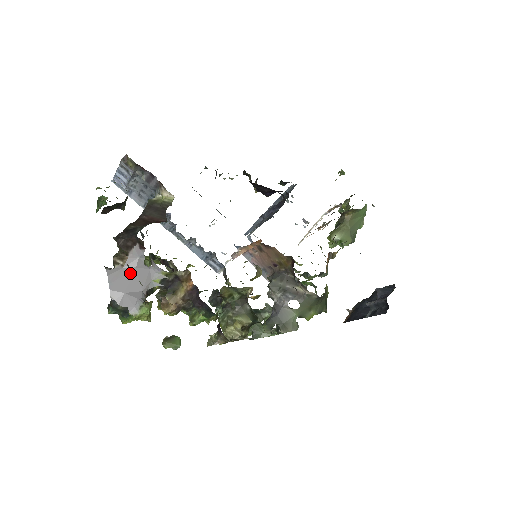
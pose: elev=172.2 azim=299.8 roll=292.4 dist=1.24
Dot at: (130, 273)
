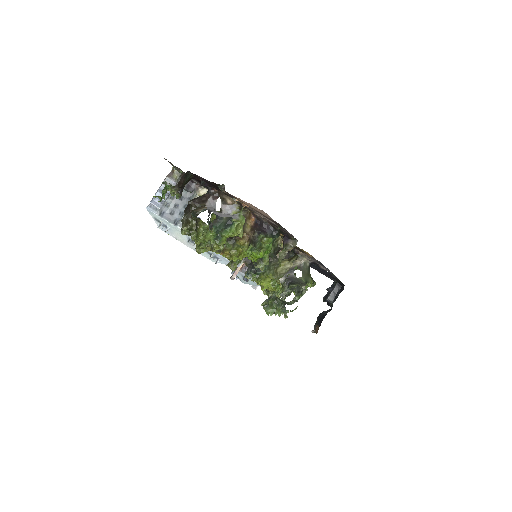
Dot at: (214, 210)
